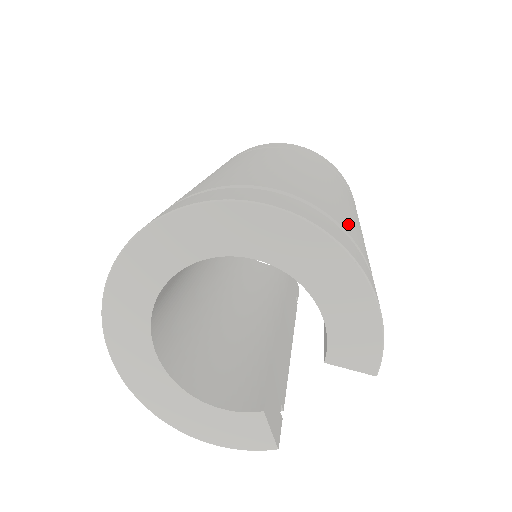
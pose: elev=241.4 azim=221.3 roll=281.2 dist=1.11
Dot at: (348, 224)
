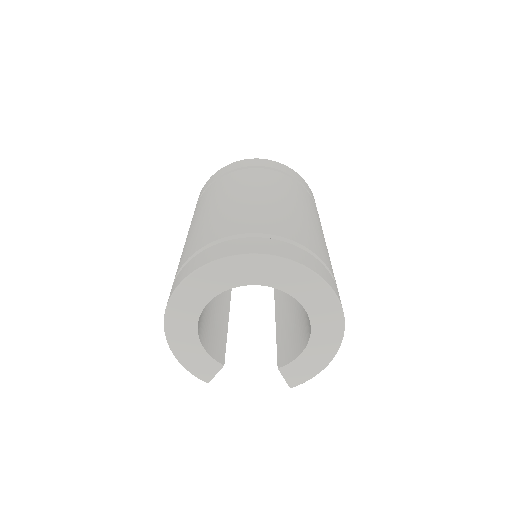
Dot at: occluded
